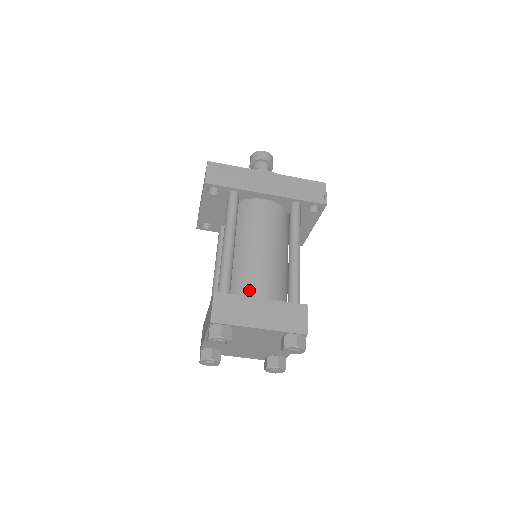
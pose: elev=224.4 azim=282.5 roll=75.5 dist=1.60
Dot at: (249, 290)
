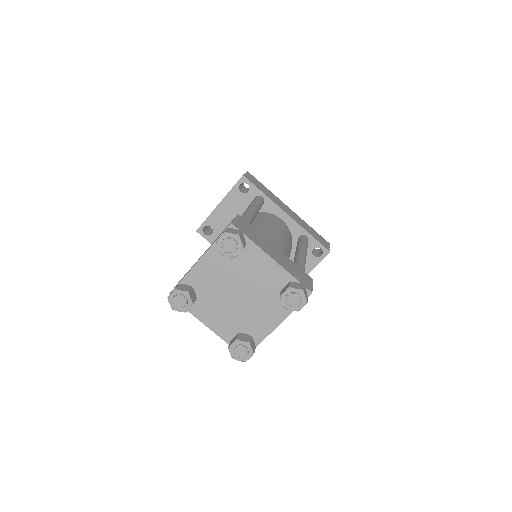
Dot at: occluded
